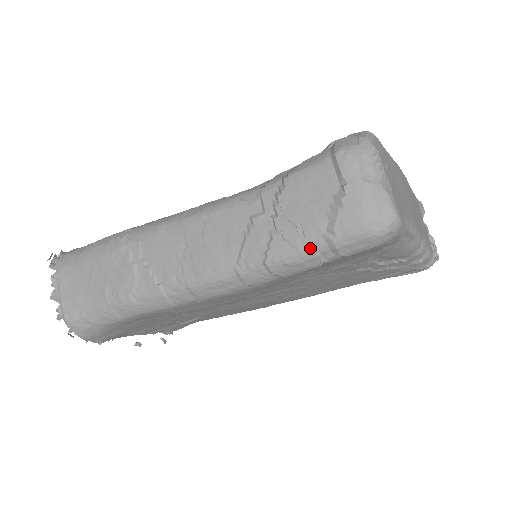
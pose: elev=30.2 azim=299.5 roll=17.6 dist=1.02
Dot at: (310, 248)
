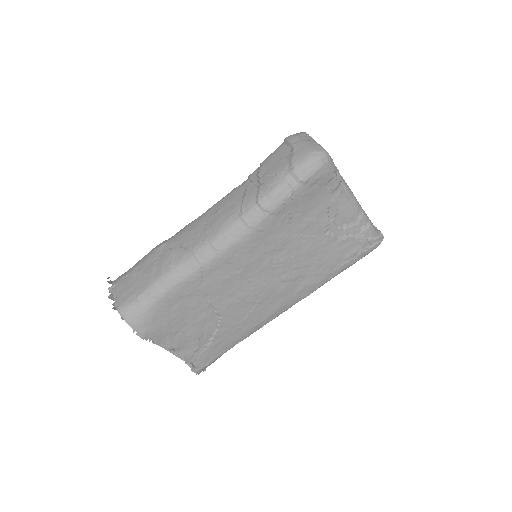
Dot at: (282, 181)
